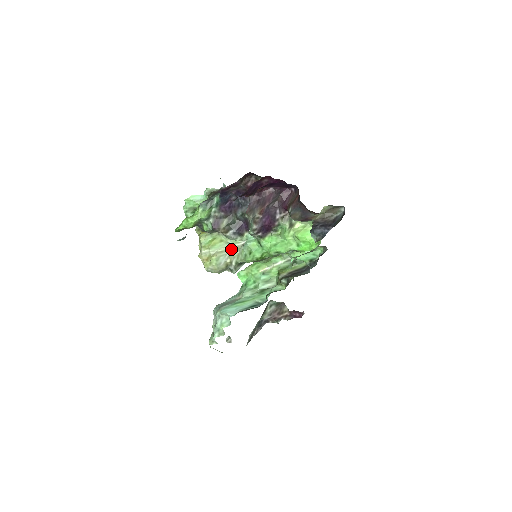
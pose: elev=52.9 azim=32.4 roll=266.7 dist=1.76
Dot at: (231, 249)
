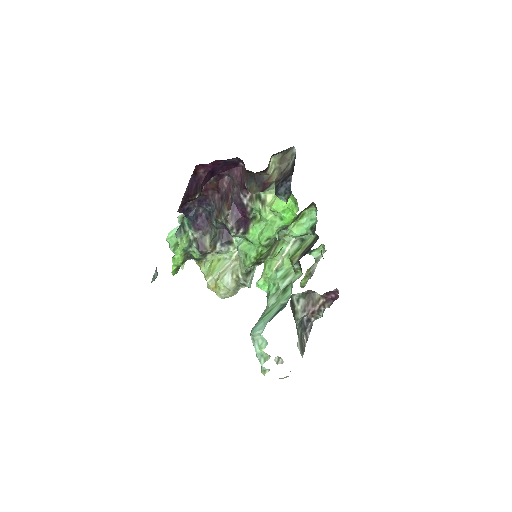
Dot at: (231, 263)
